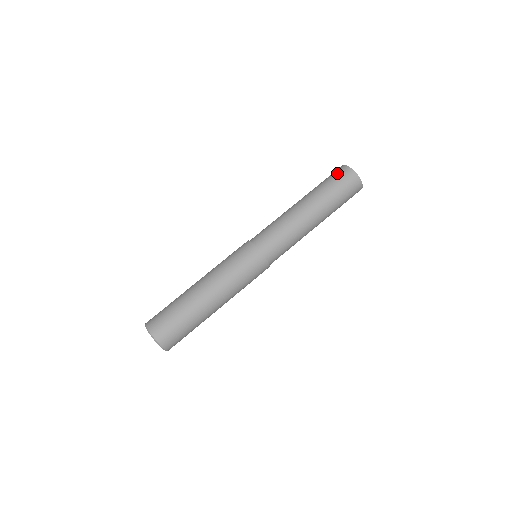
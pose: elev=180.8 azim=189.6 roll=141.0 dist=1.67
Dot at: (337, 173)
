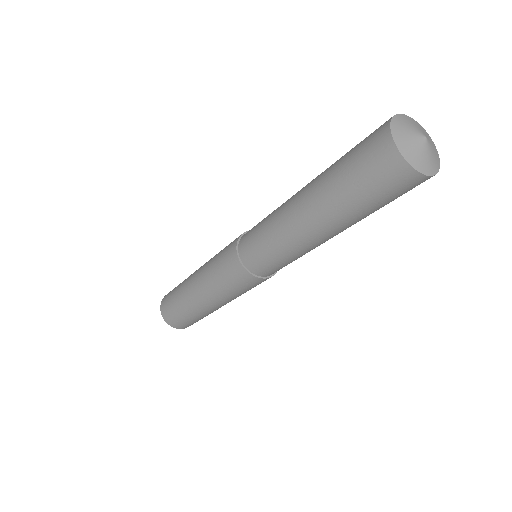
Dot at: (368, 153)
